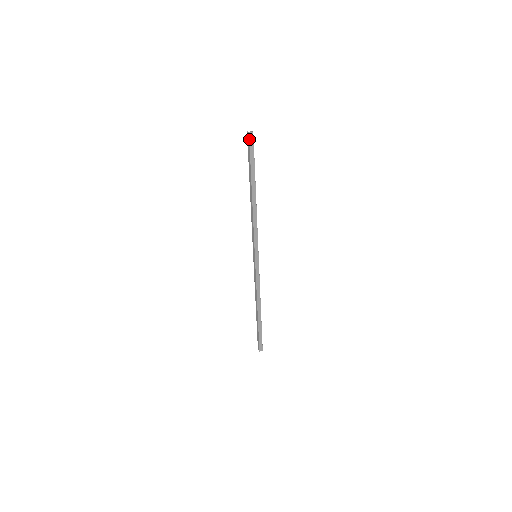
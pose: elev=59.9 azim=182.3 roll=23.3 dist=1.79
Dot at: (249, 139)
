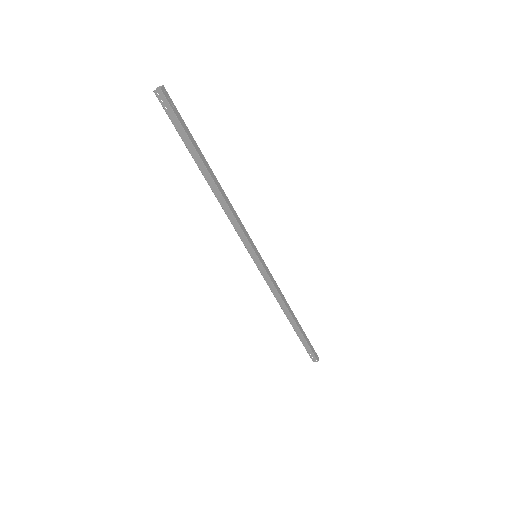
Dot at: (165, 99)
